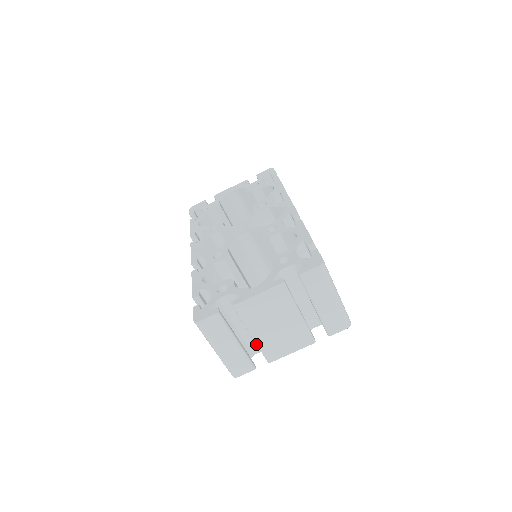
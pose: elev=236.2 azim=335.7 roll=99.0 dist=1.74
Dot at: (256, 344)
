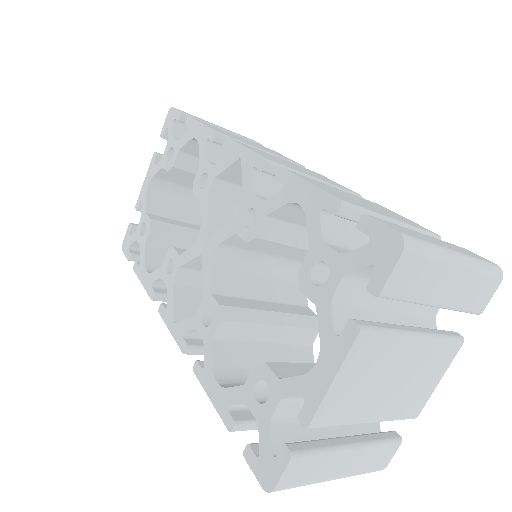
Dot at: occluded
